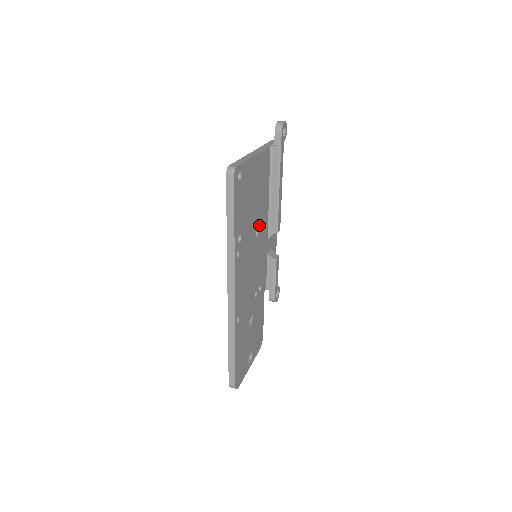
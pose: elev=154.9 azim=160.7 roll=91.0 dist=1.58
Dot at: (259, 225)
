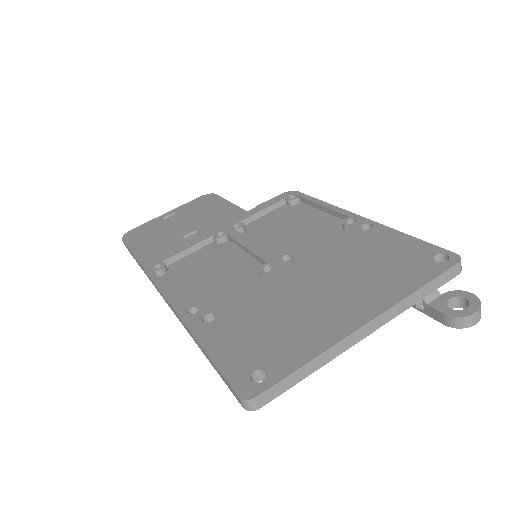
Dot at: occluded
